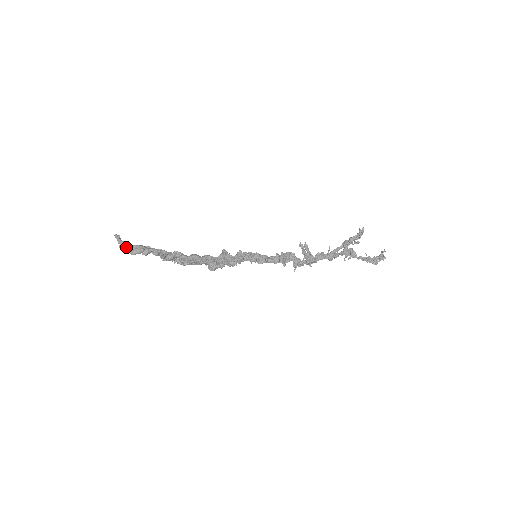
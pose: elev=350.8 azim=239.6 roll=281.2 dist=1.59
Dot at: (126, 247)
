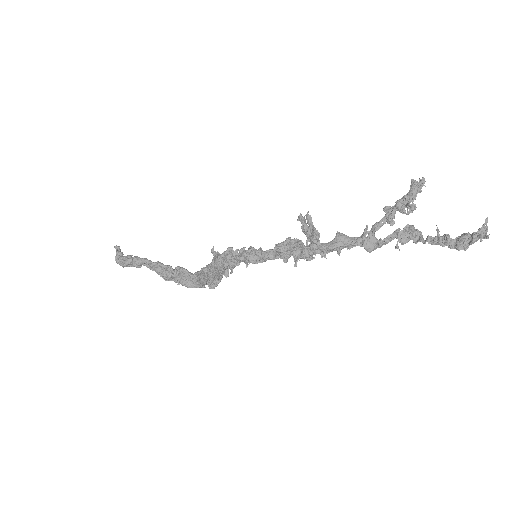
Dot at: (120, 258)
